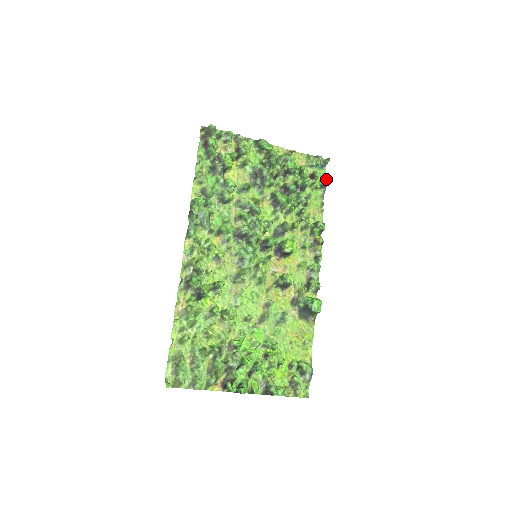
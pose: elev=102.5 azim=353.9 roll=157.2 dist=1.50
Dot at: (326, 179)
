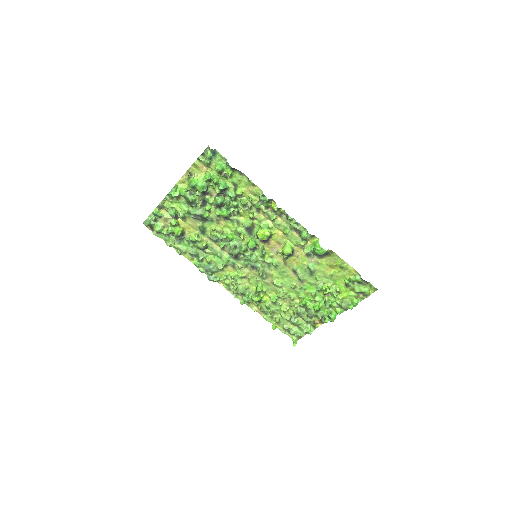
Dot at: (227, 162)
